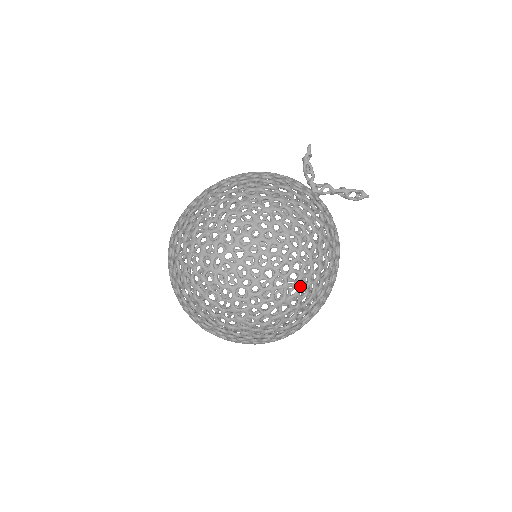
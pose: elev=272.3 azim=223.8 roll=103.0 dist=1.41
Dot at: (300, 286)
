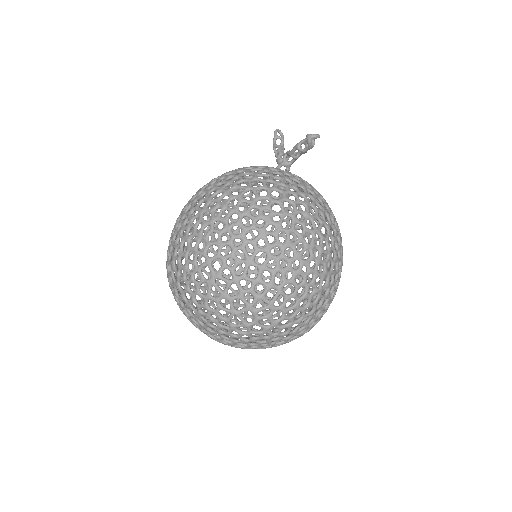
Dot at: (223, 256)
